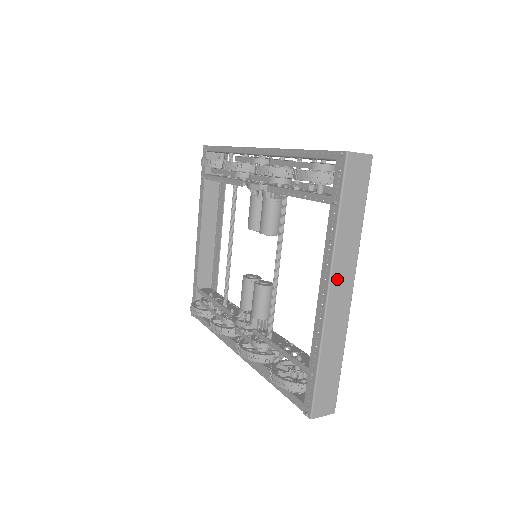
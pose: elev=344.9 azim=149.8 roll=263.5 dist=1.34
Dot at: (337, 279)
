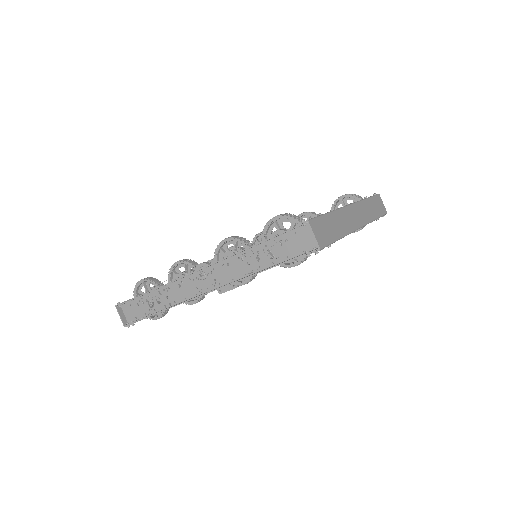
Dot at: (357, 209)
